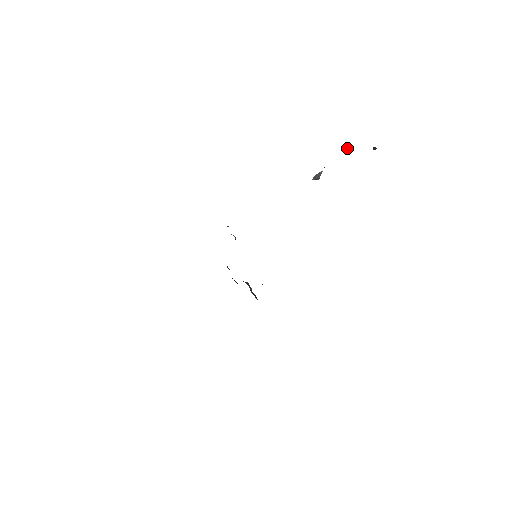
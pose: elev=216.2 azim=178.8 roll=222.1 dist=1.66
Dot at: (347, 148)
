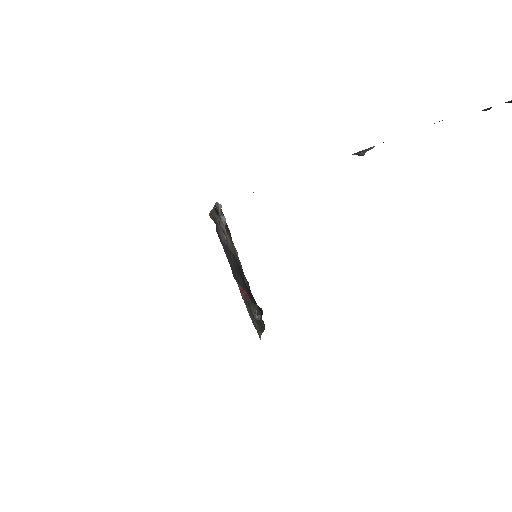
Dot at: (442, 120)
